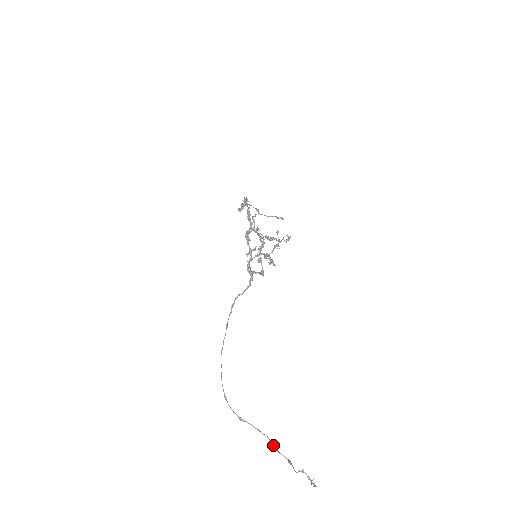
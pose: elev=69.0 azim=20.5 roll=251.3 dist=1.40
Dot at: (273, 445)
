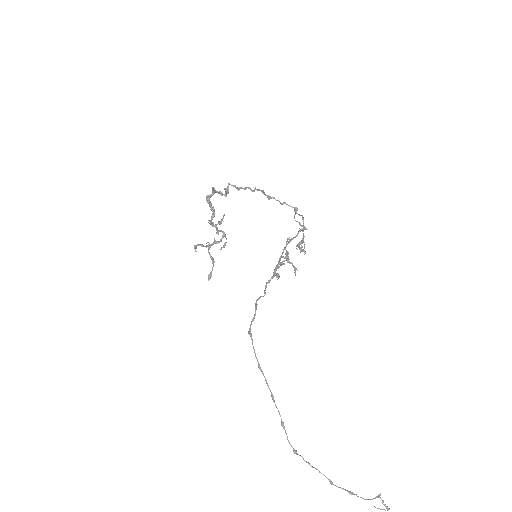
Dot at: occluded
